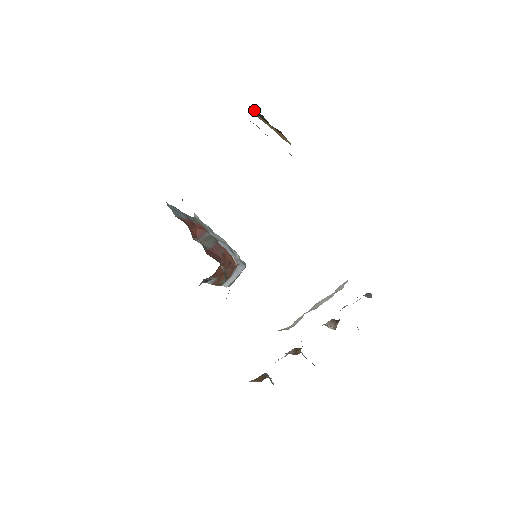
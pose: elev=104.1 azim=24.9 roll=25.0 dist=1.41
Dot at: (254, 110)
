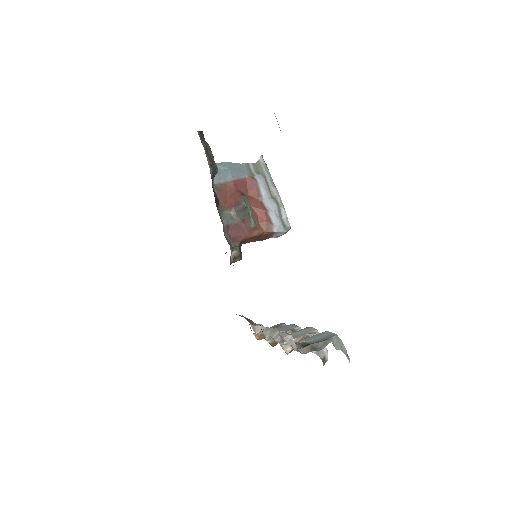
Dot at: occluded
